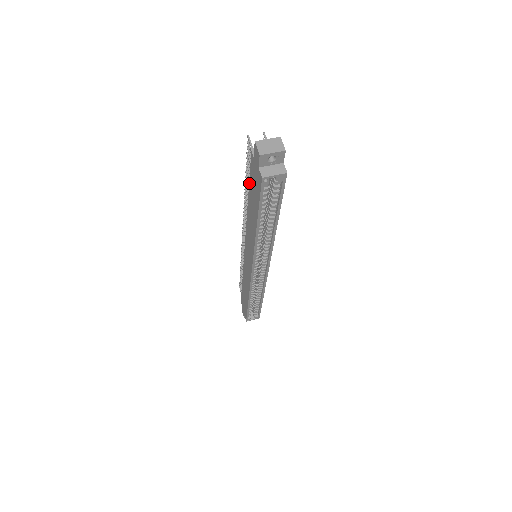
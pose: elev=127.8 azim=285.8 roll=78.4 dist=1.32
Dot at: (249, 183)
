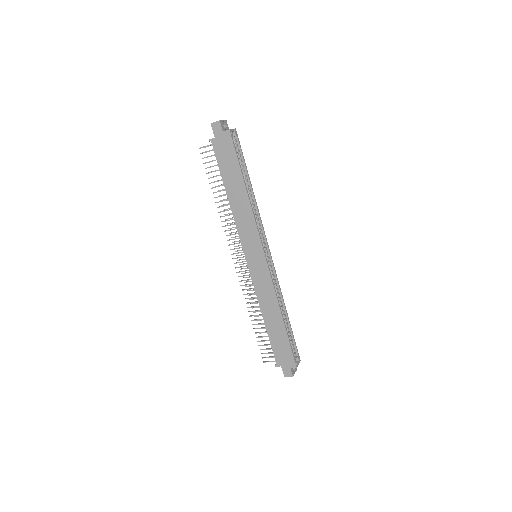
Dot at: (220, 170)
